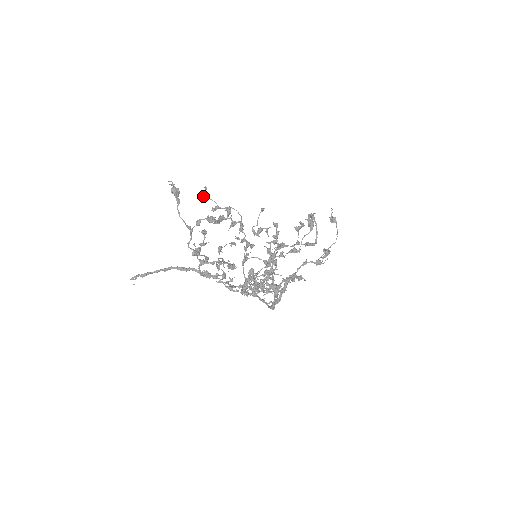
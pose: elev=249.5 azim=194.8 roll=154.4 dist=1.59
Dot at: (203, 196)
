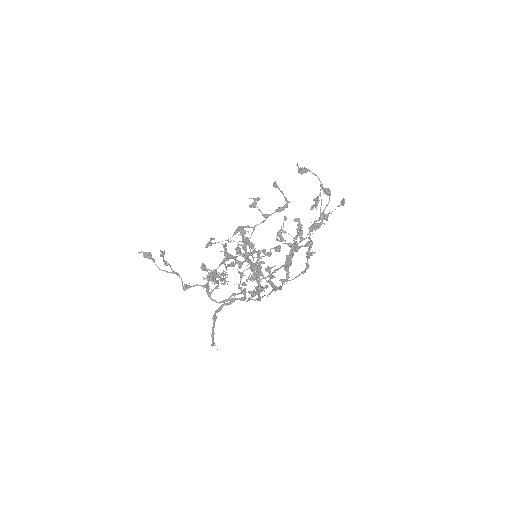
Dot at: (207, 246)
